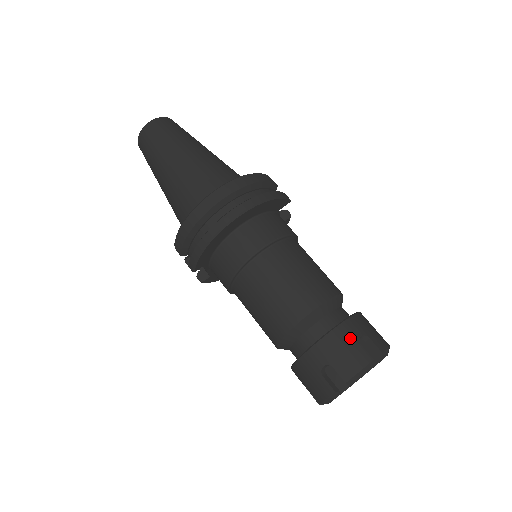
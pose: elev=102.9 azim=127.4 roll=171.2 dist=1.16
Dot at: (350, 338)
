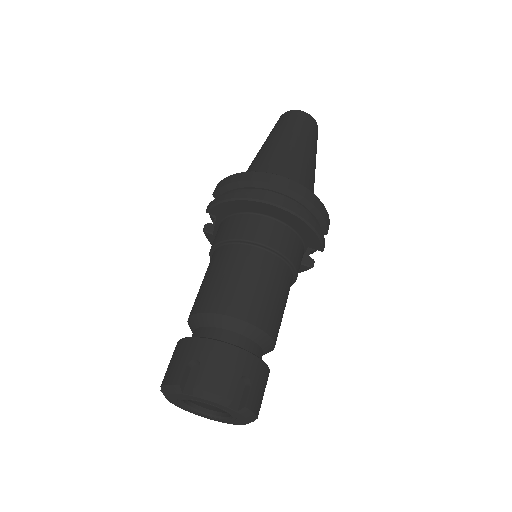
Dot at: (238, 366)
